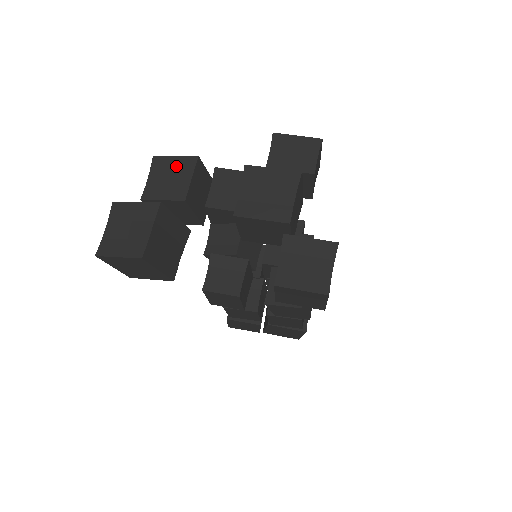
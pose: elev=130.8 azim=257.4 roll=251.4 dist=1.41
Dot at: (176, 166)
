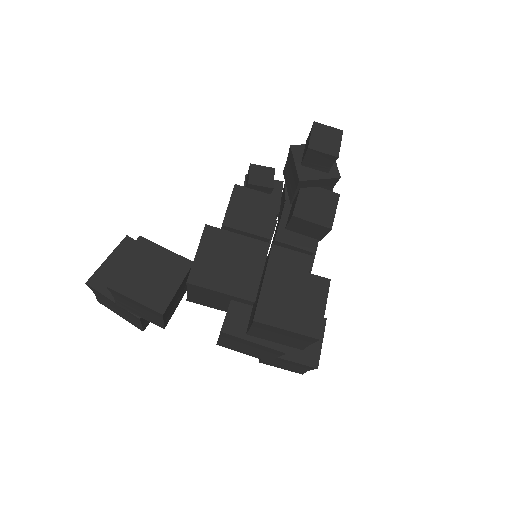
Dot at: (140, 306)
